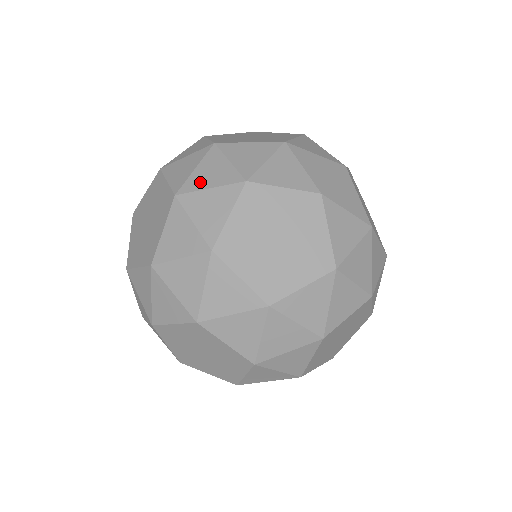
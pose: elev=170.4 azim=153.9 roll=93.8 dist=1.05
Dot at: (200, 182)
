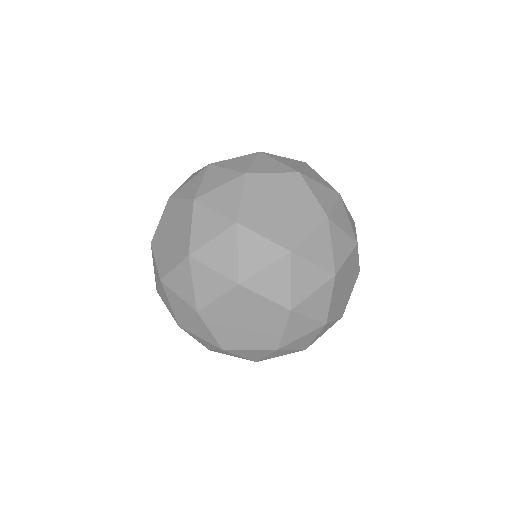
Dot at: occluded
